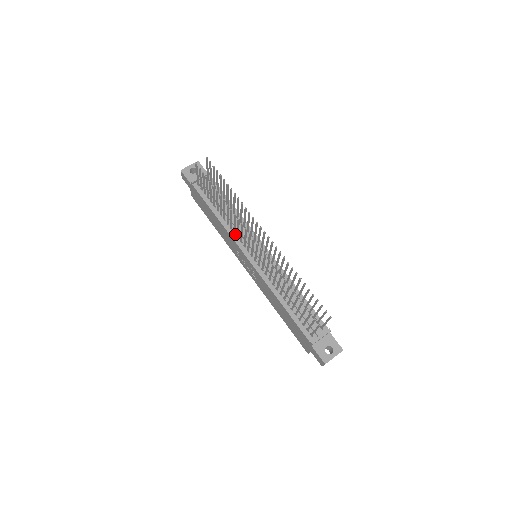
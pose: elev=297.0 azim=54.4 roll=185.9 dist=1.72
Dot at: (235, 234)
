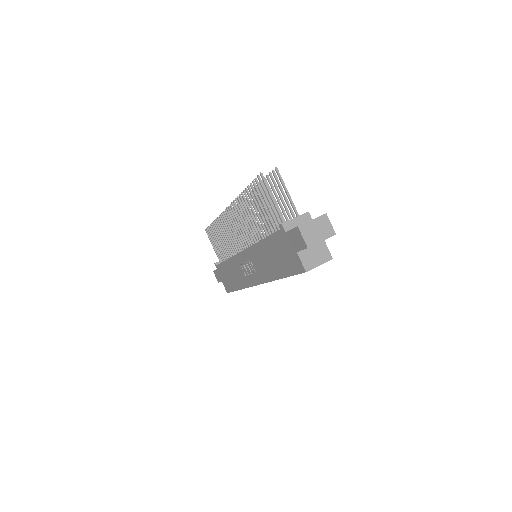
Dot at: occluded
